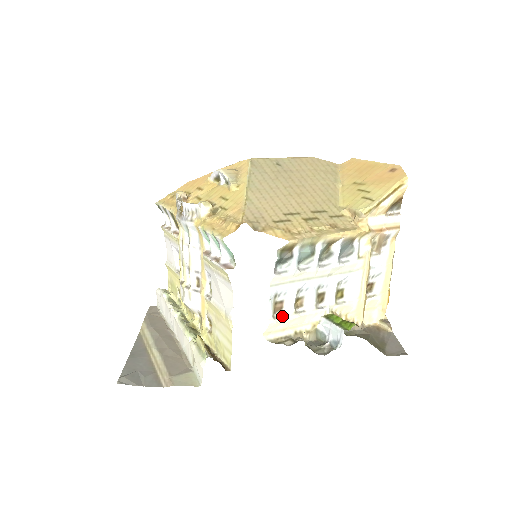
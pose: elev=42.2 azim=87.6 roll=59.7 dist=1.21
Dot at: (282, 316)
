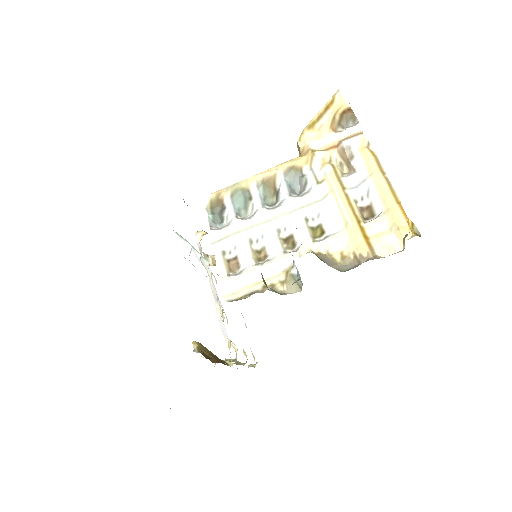
Dot at: (240, 272)
